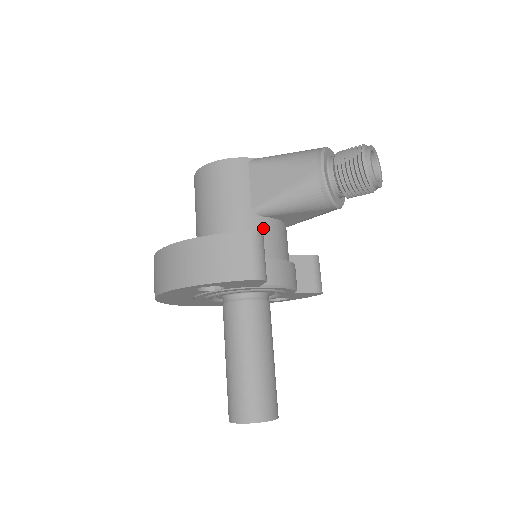
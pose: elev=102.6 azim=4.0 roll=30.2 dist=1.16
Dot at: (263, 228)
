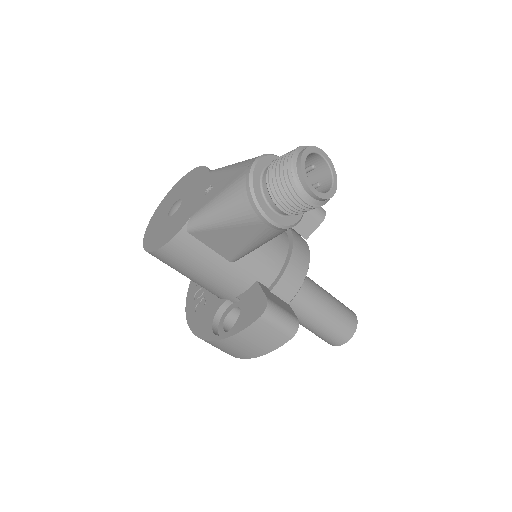
Dot at: (251, 263)
